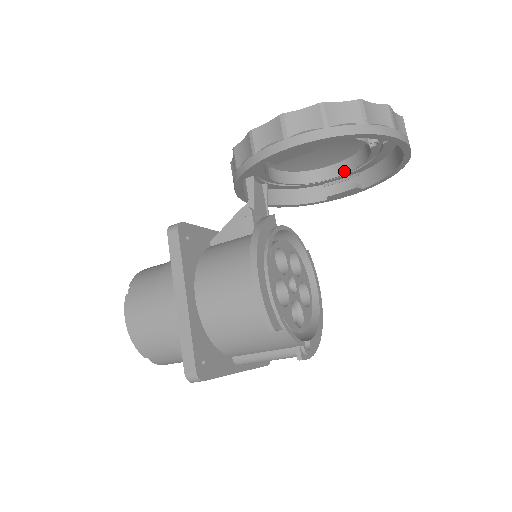
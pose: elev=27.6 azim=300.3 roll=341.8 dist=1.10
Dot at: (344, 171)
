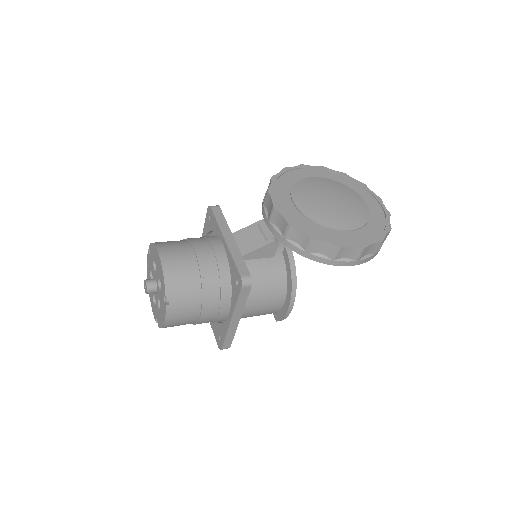
Dot at: occluded
